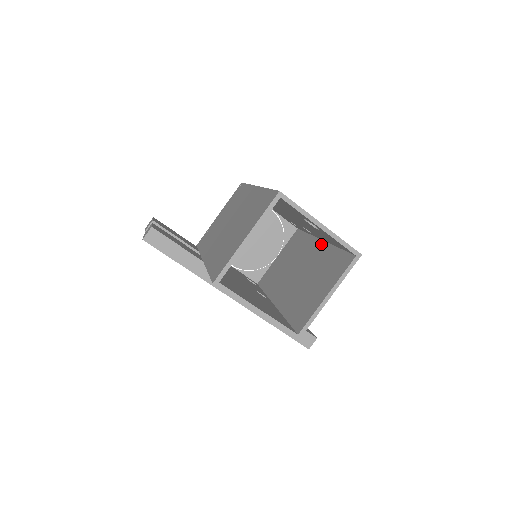
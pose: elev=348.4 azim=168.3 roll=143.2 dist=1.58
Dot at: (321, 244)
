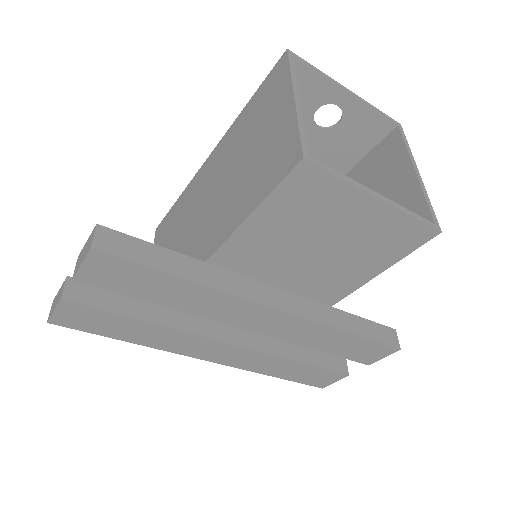
Dot at: occluded
